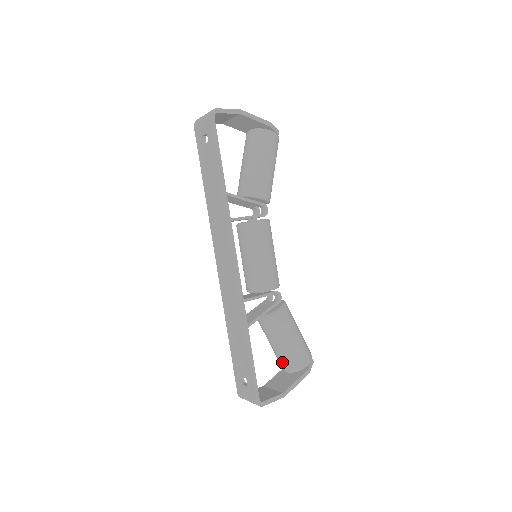
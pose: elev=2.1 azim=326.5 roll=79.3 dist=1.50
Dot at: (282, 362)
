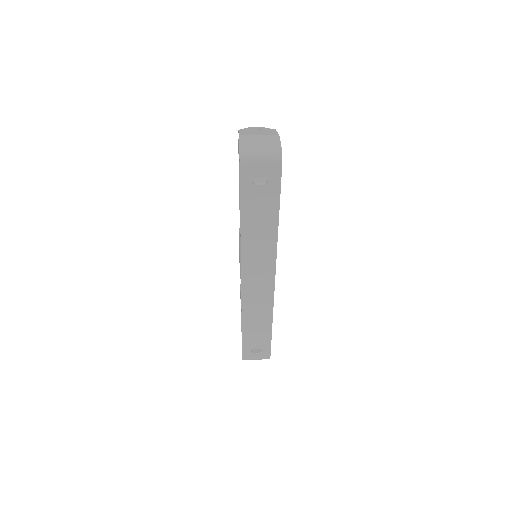
Dot at: occluded
